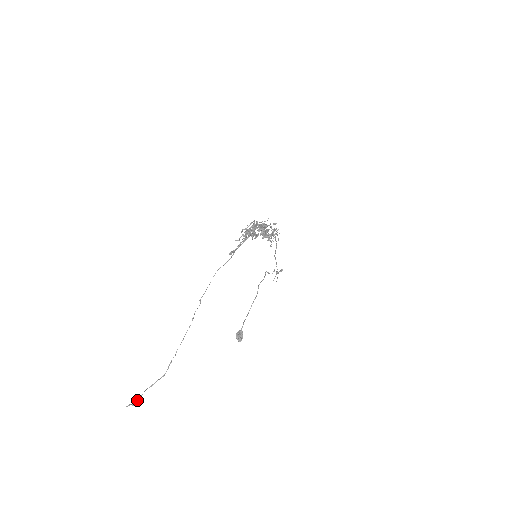
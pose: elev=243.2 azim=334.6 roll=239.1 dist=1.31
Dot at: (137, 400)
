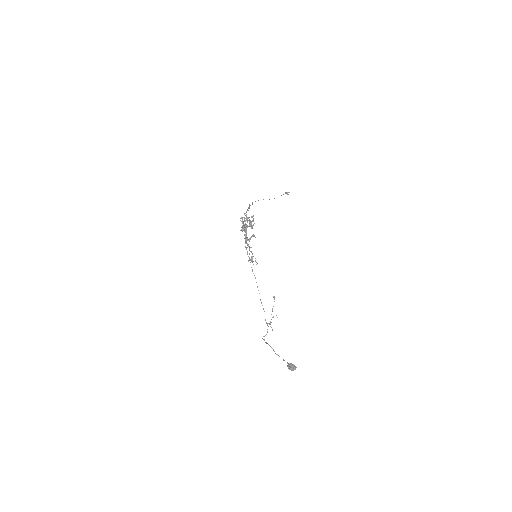
Dot at: (287, 192)
